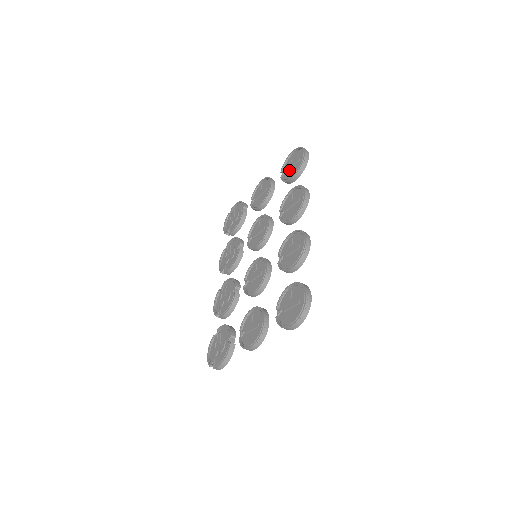
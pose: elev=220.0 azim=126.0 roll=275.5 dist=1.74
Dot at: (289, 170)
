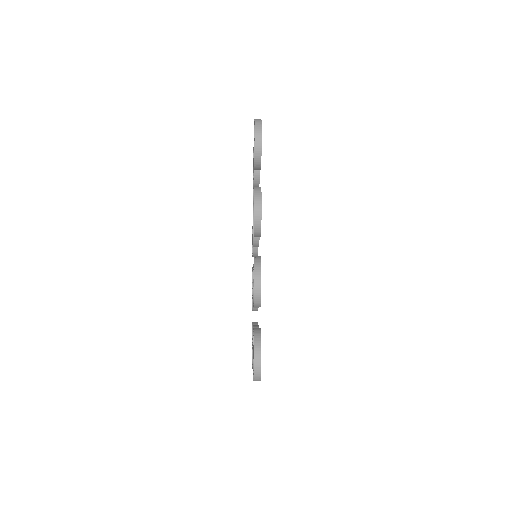
Dot at: occluded
